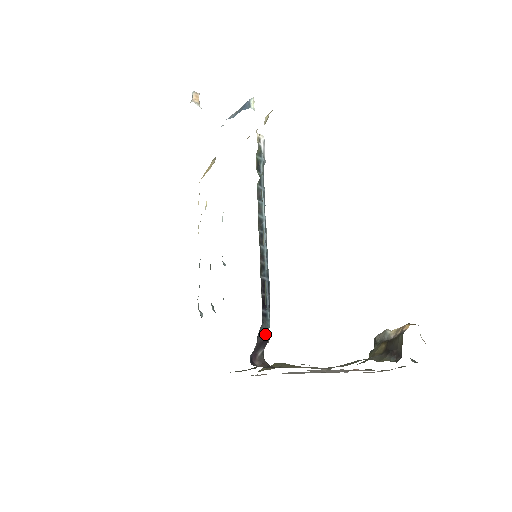
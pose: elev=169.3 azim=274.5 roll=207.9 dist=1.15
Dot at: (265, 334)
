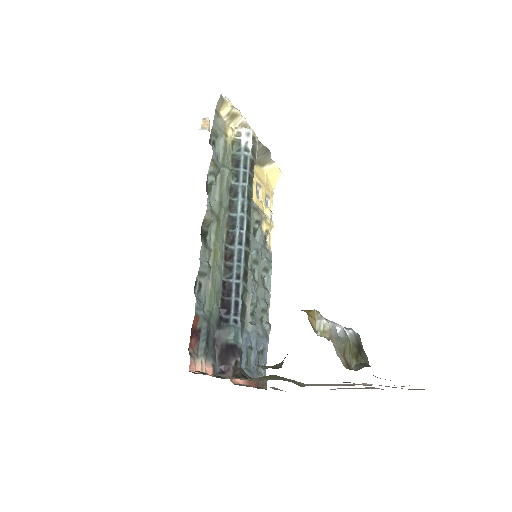
Dot at: (226, 342)
